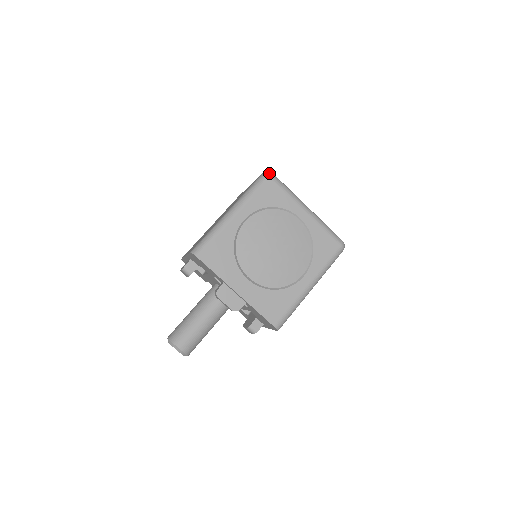
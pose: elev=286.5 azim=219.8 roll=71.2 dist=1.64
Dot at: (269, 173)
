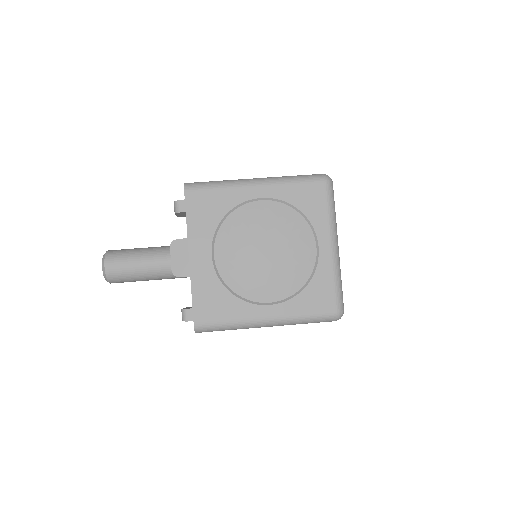
Dot at: (328, 177)
